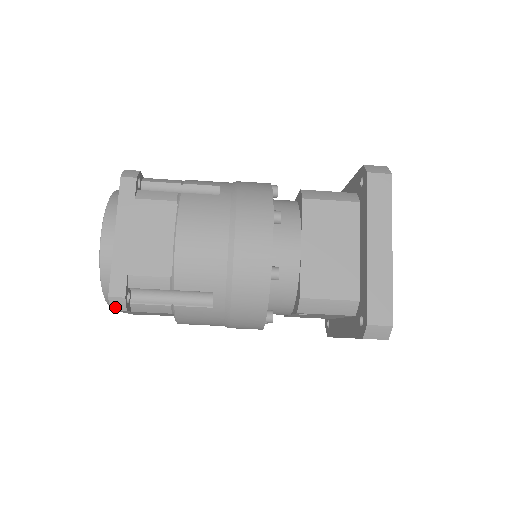
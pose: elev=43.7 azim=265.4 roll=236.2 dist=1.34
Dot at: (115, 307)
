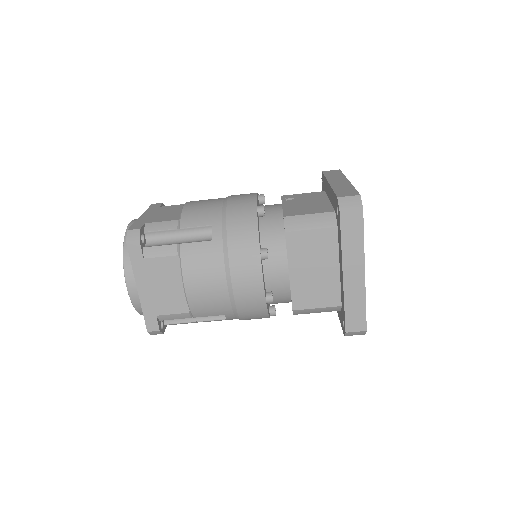
Dot at: (154, 334)
